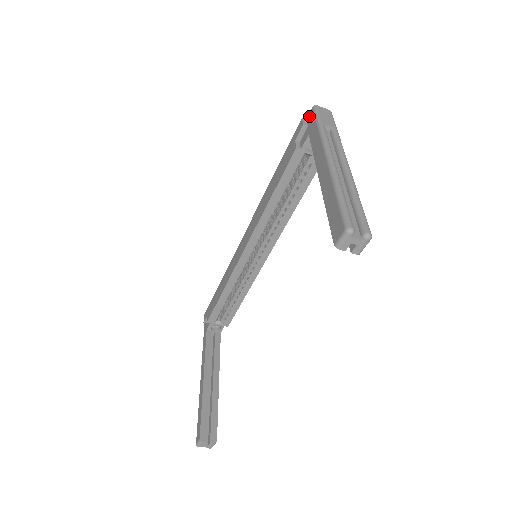
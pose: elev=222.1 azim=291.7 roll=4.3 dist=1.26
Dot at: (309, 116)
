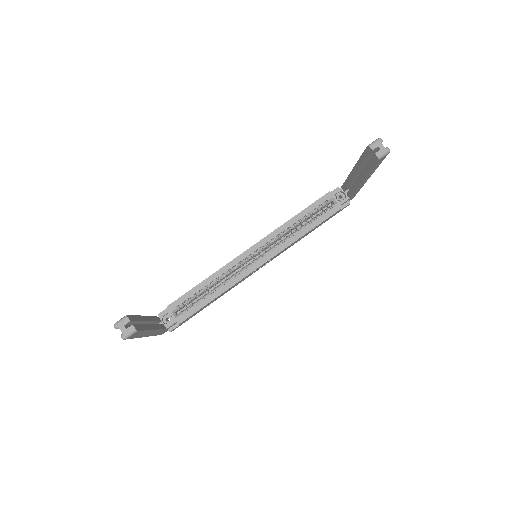
Dot at: occluded
